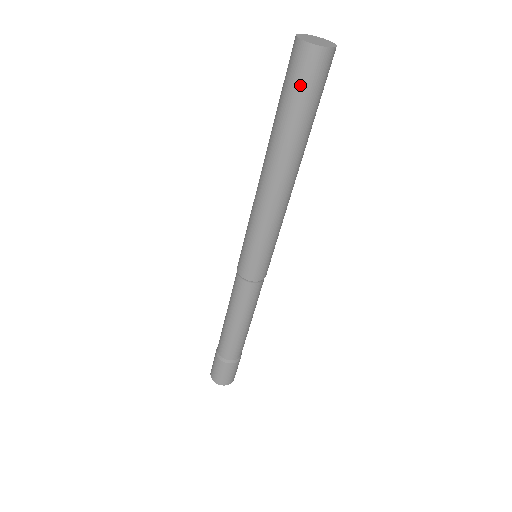
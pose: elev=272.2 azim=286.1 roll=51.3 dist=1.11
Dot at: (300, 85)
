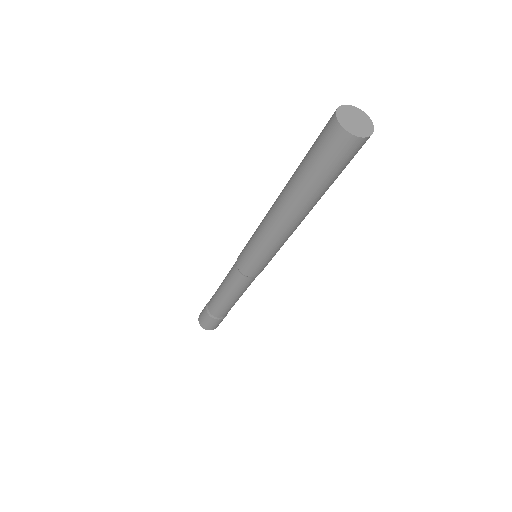
Dot at: (326, 158)
